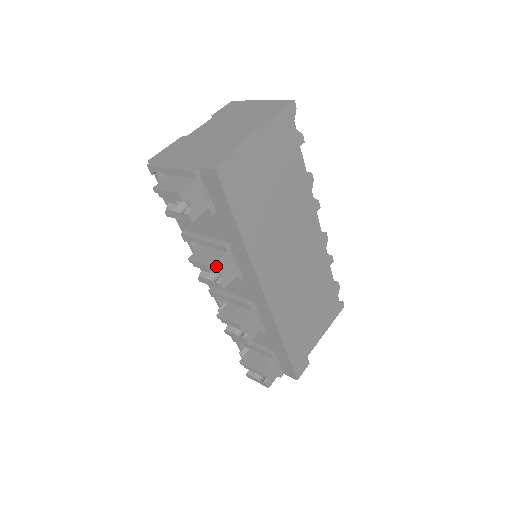
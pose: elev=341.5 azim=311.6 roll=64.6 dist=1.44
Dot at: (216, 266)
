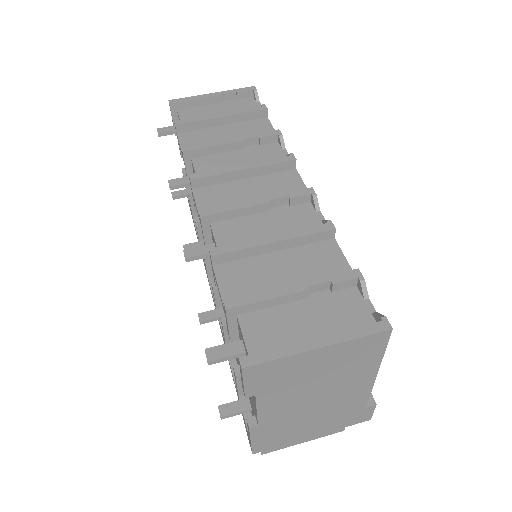
Dot at: occluded
